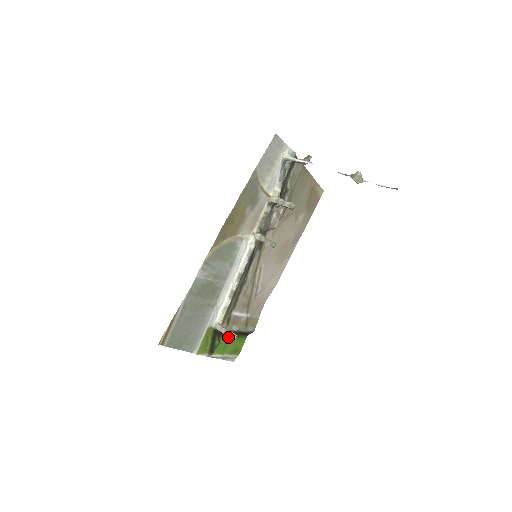
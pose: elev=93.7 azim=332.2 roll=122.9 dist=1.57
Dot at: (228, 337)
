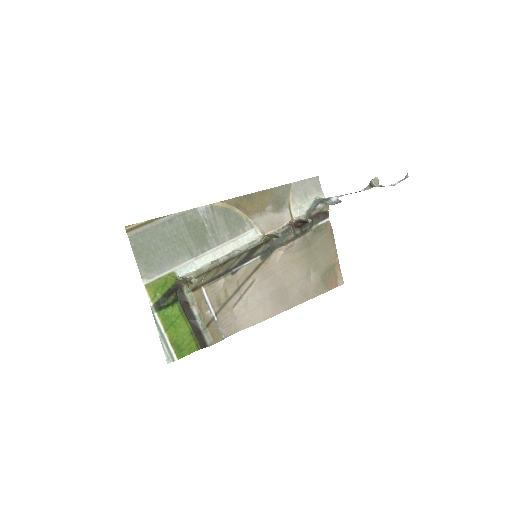
Dot at: (183, 316)
